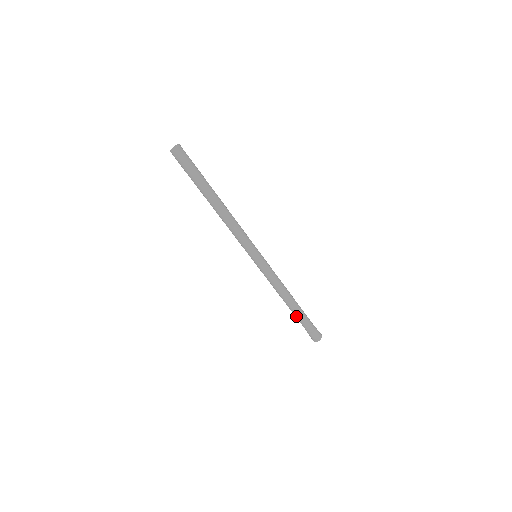
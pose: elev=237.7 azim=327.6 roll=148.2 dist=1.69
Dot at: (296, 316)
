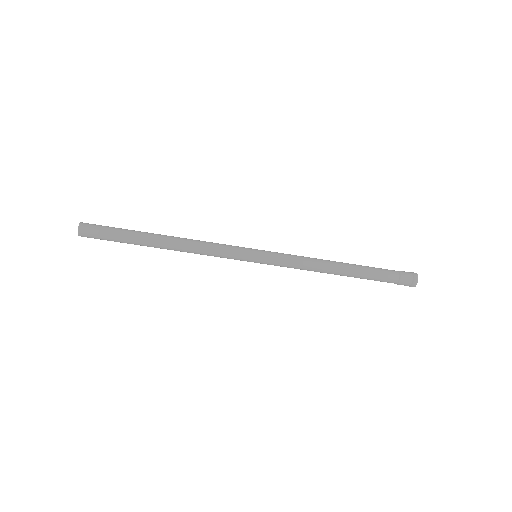
Dot at: (361, 278)
